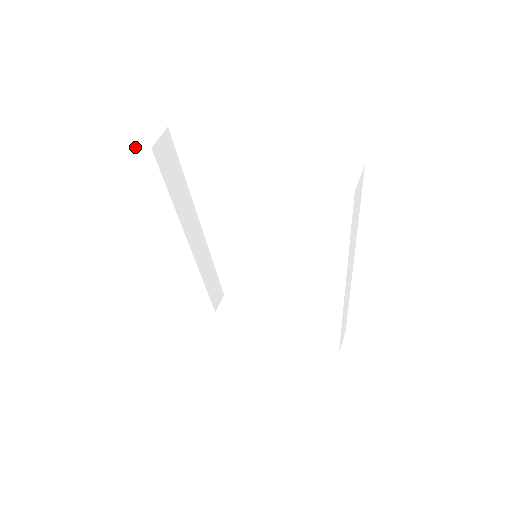
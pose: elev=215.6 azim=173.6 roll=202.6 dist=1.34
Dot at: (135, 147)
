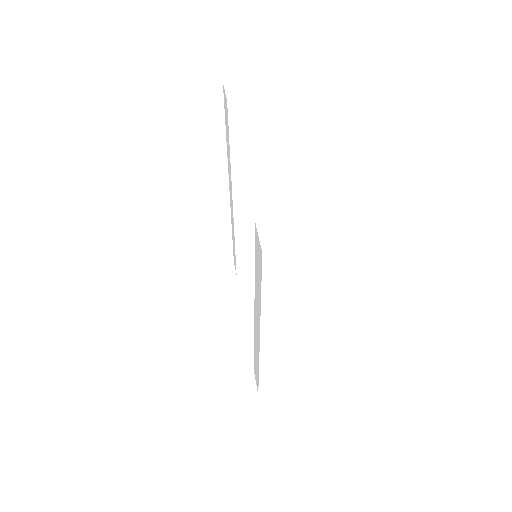
Dot at: (225, 92)
